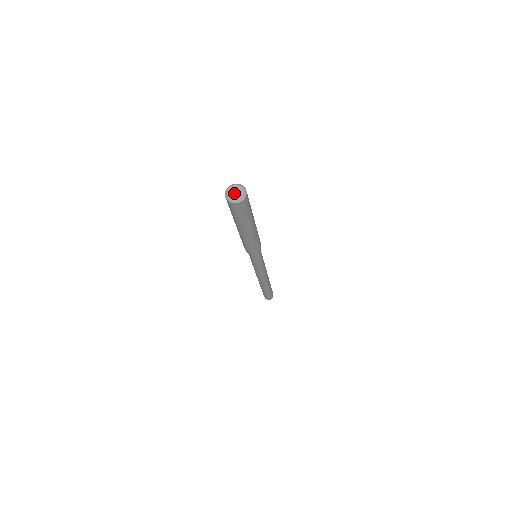
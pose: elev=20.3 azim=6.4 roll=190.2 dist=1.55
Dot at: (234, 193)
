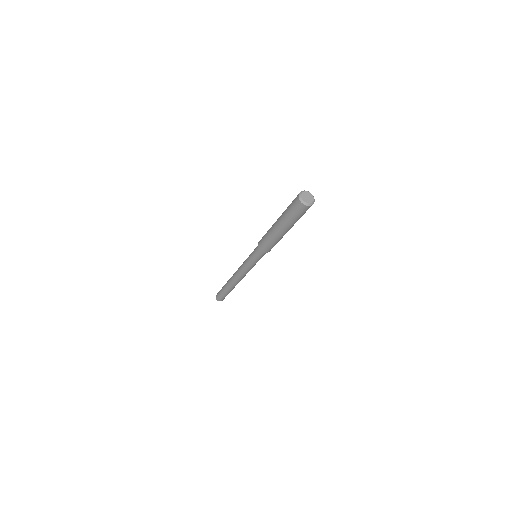
Dot at: (307, 198)
